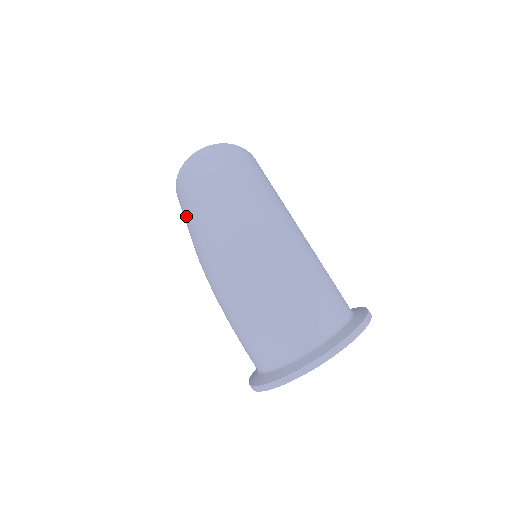
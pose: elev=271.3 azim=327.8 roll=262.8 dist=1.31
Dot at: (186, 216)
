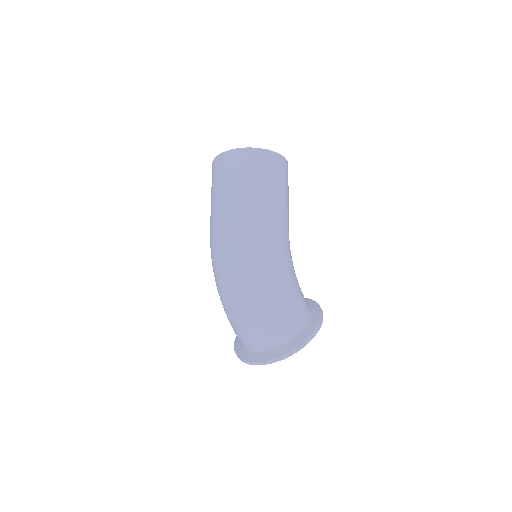
Dot at: occluded
